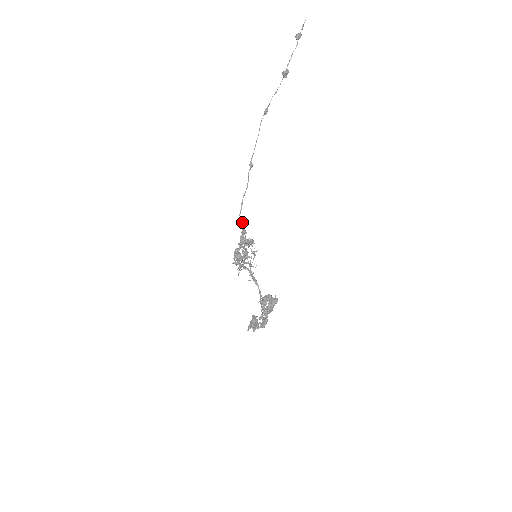
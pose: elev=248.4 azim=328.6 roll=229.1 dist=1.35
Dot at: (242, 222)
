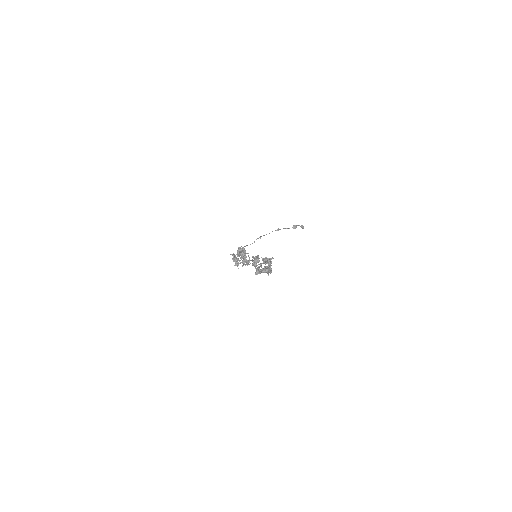
Dot at: occluded
